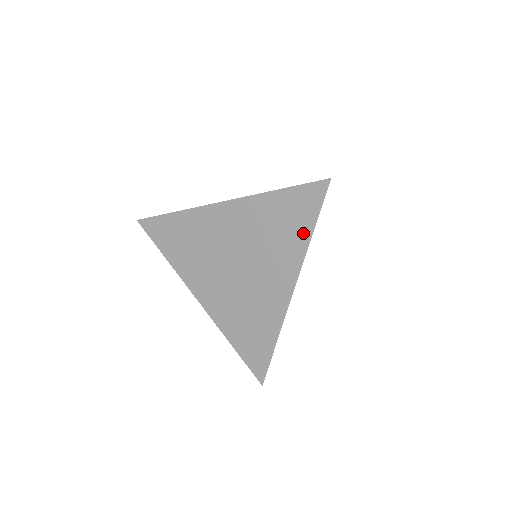
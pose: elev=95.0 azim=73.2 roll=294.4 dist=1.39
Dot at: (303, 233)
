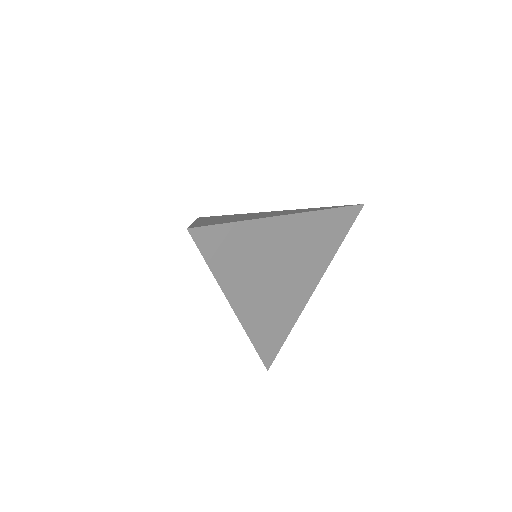
Dot at: occluded
